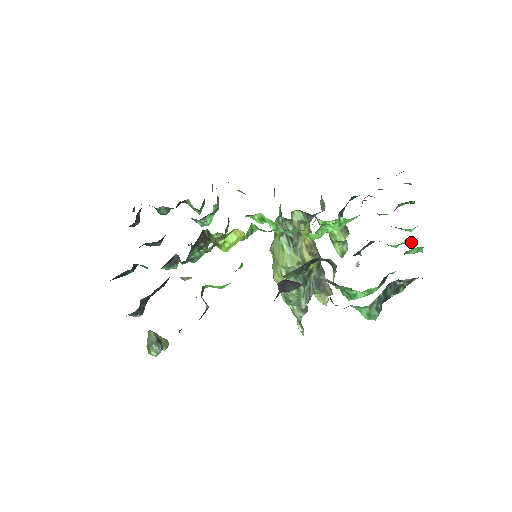
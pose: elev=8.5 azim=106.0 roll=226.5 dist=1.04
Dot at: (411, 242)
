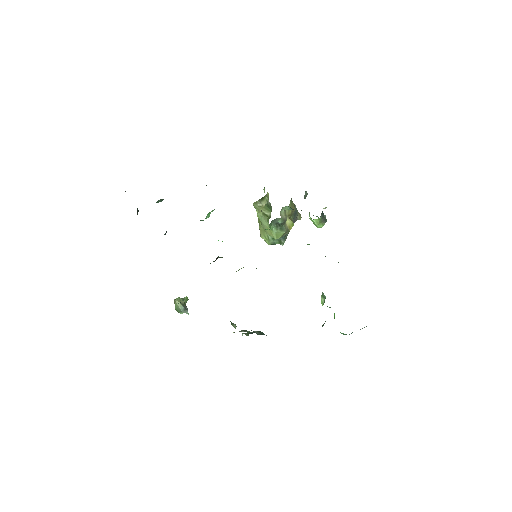
Dot at: occluded
